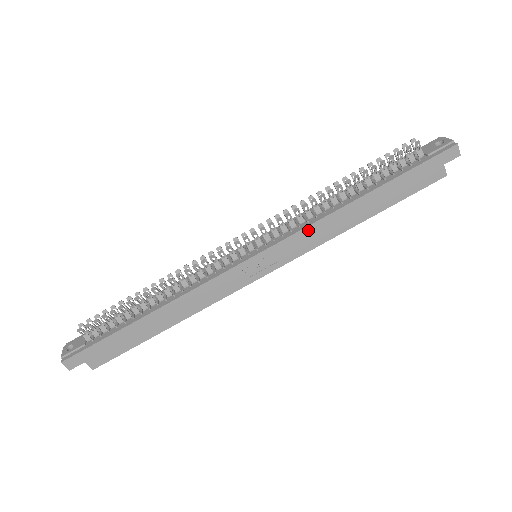
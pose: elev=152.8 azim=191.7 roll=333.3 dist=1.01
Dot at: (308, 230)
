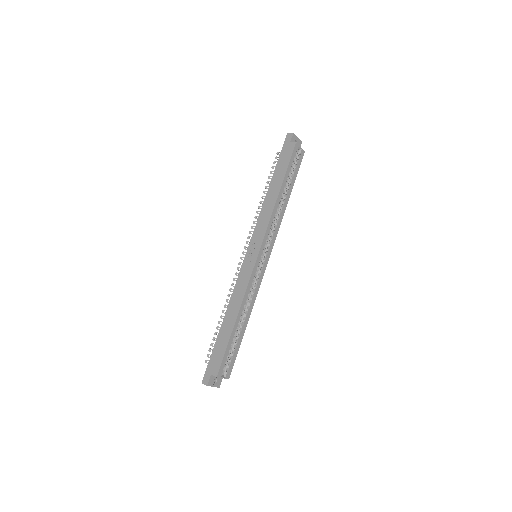
Dot at: (259, 221)
